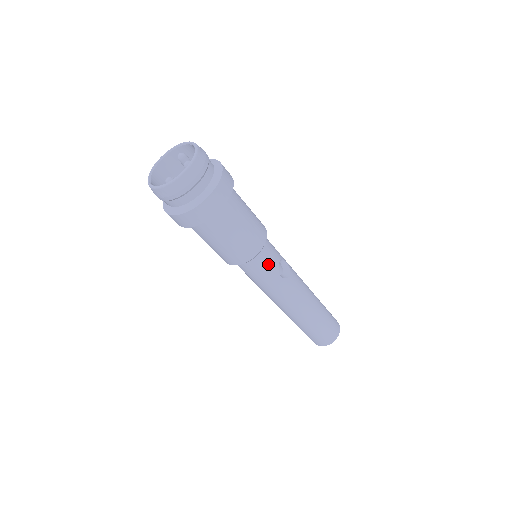
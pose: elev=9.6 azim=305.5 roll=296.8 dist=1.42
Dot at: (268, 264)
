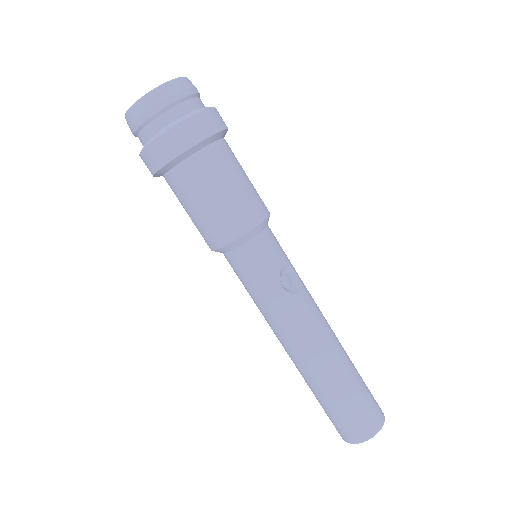
Dot at: (264, 260)
